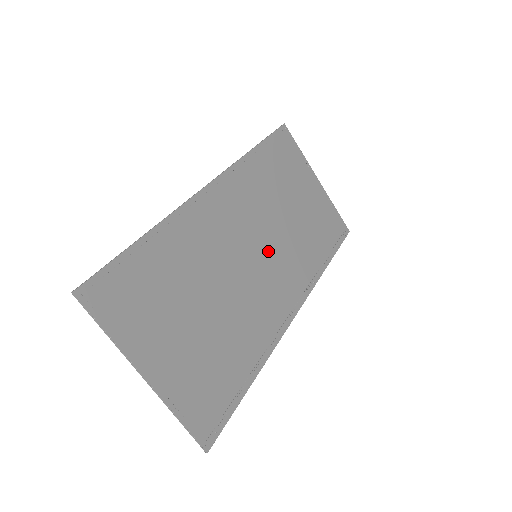
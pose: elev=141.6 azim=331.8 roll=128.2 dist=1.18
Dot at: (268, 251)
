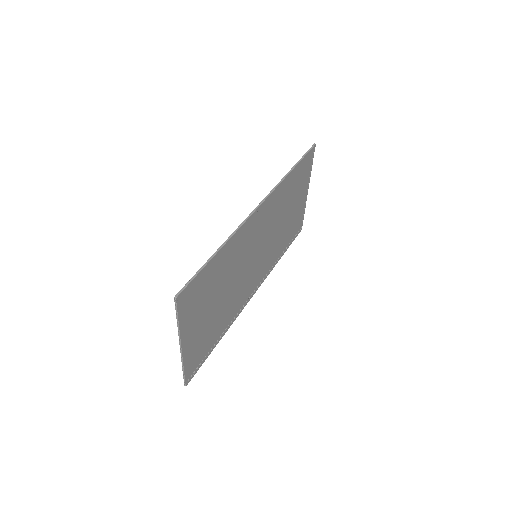
Dot at: (263, 252)
